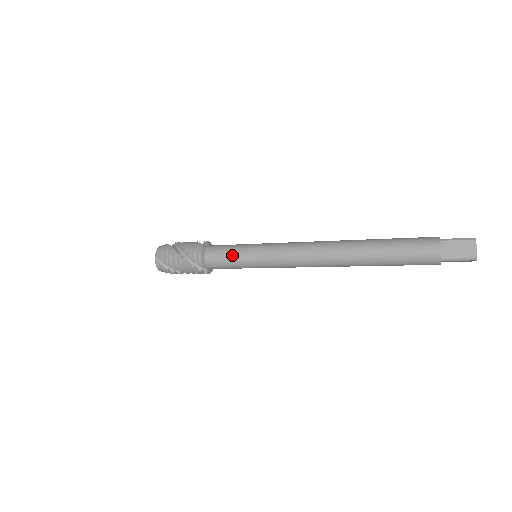
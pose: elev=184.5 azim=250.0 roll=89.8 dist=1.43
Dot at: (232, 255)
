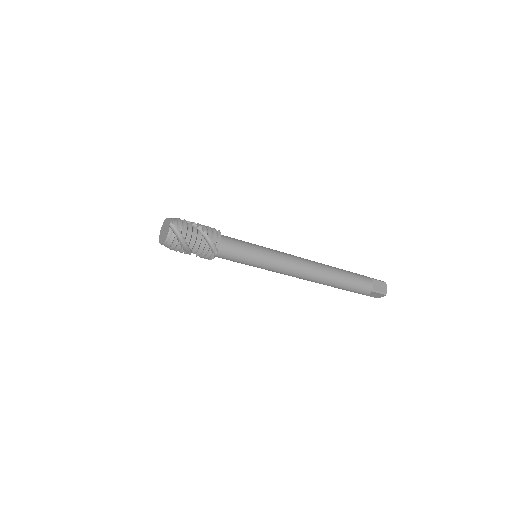
Dot at: (246, 247)
